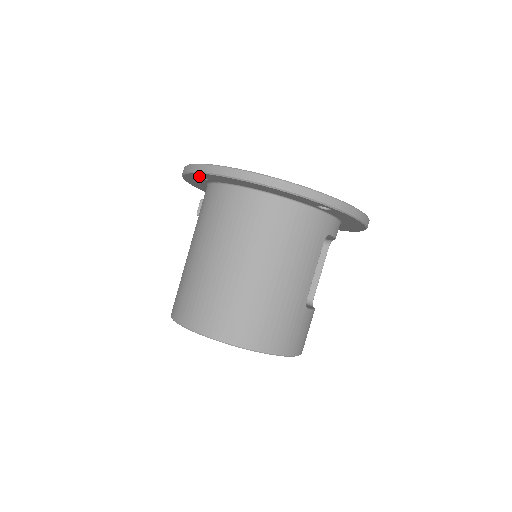
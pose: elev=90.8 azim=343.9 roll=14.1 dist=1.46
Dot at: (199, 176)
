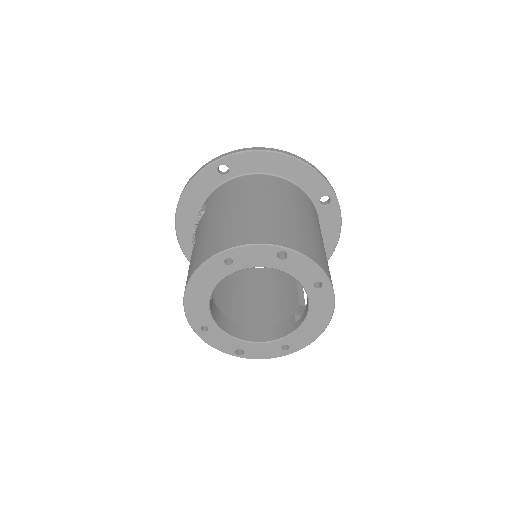
Dot at: (218, 171)
